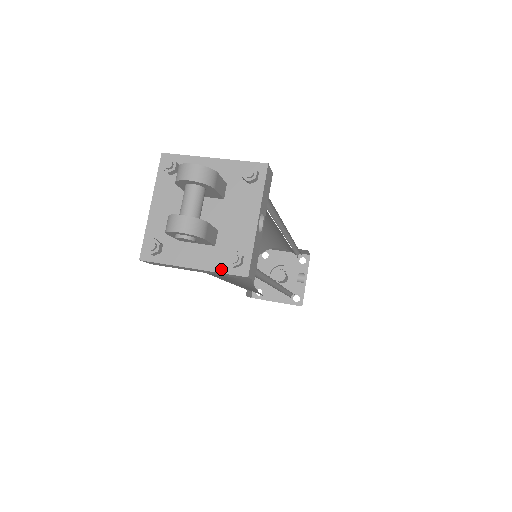
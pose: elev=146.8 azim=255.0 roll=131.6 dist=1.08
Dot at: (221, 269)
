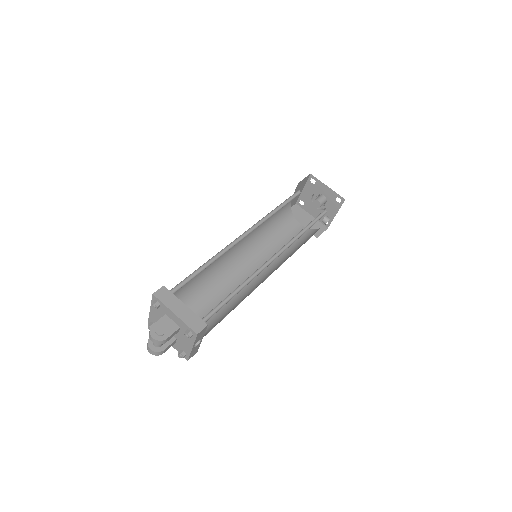
Dot at: (178, 351)
